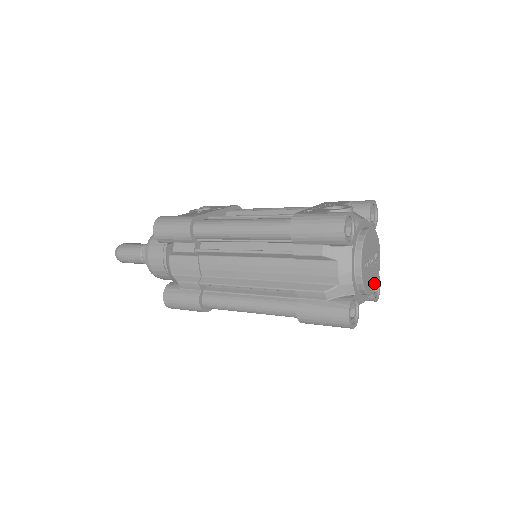
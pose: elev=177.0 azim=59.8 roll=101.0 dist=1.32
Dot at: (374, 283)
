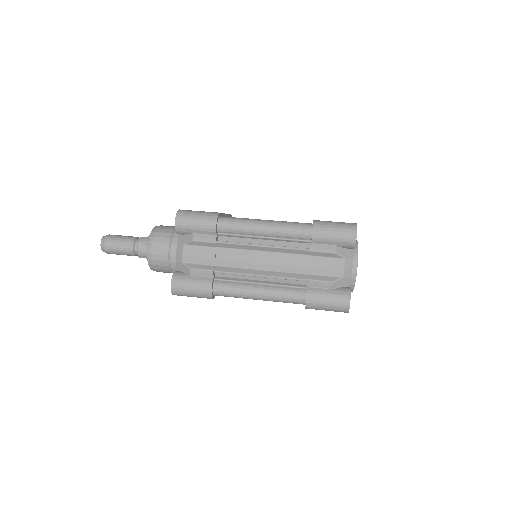
Dot at: occluded
